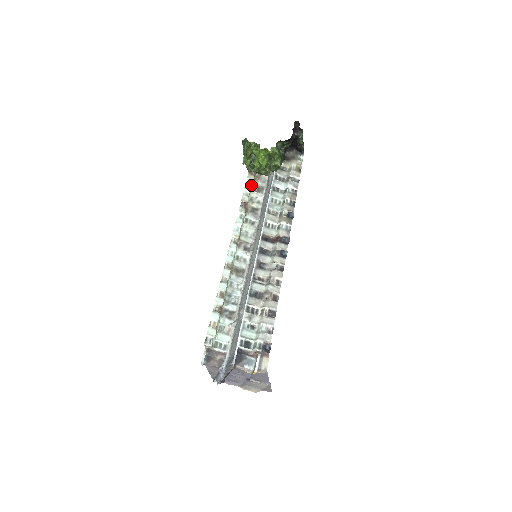
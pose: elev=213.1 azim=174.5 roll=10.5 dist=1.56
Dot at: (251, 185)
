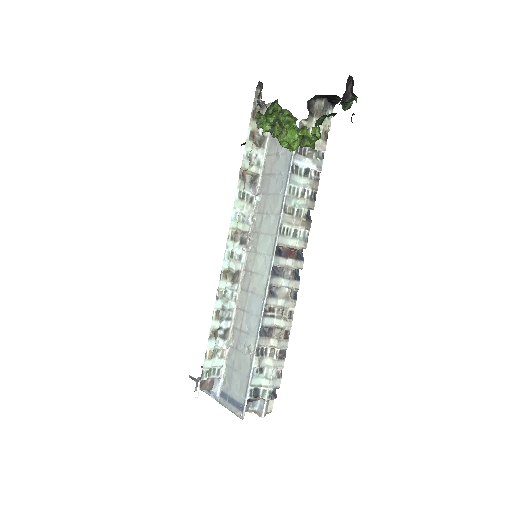
Dot at: (253, 138)
